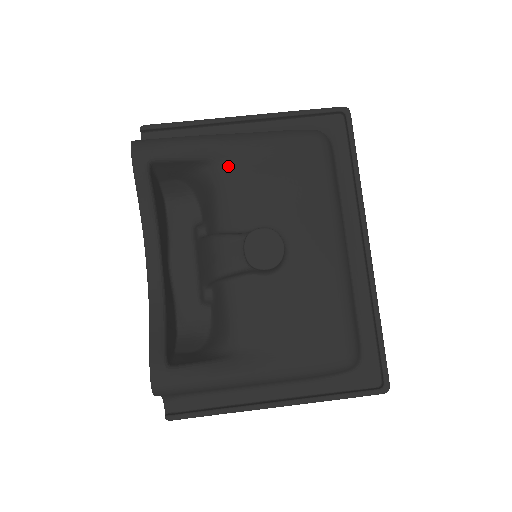
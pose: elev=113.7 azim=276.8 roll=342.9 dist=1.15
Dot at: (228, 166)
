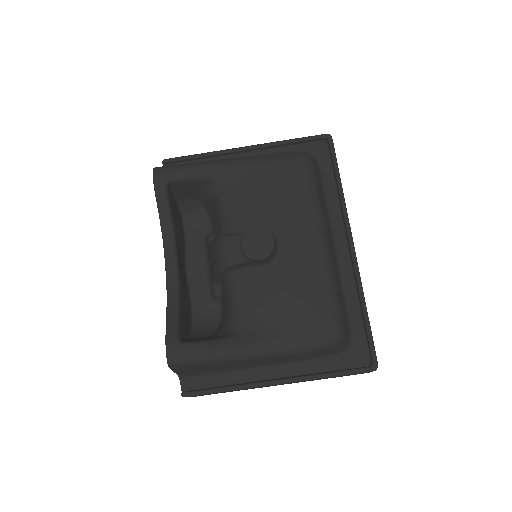
Dot at: (230, 183)
